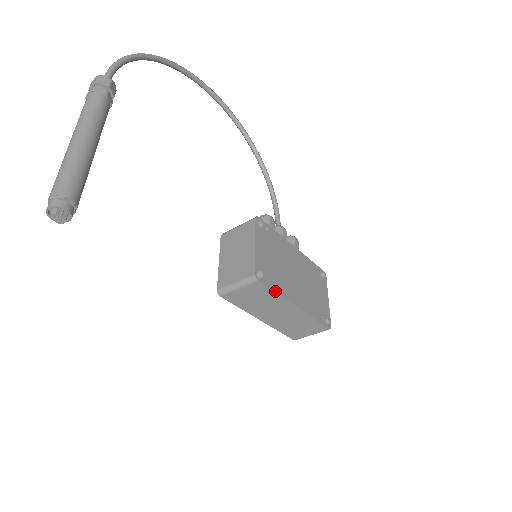
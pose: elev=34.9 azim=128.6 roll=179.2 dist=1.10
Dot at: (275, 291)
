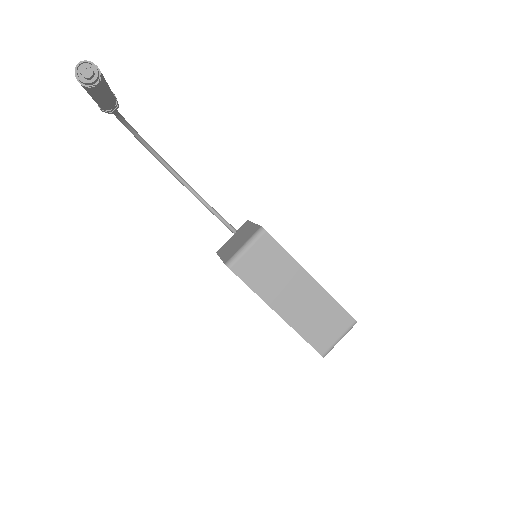
Dot at: occluded
